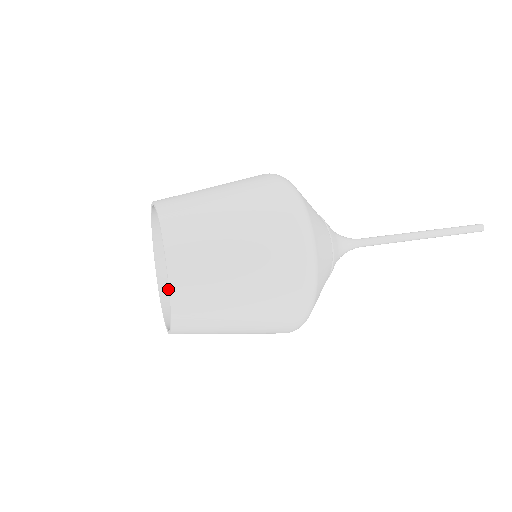
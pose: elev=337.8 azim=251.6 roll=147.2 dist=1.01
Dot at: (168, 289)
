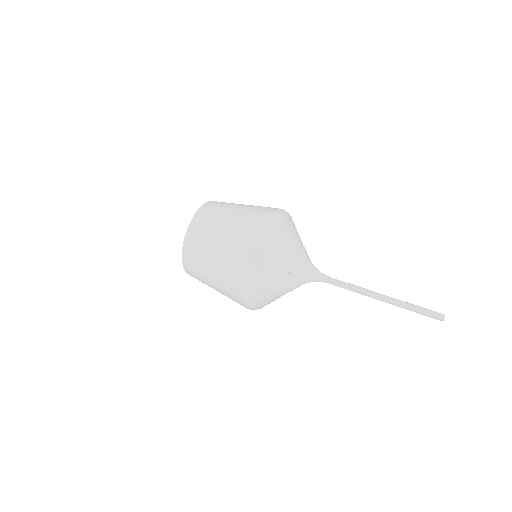
Dot at: occluded
